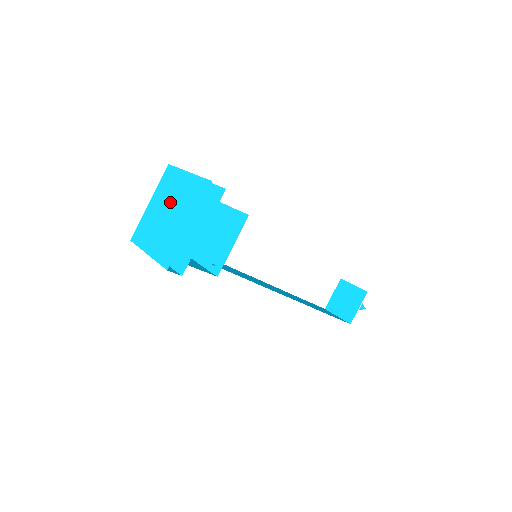
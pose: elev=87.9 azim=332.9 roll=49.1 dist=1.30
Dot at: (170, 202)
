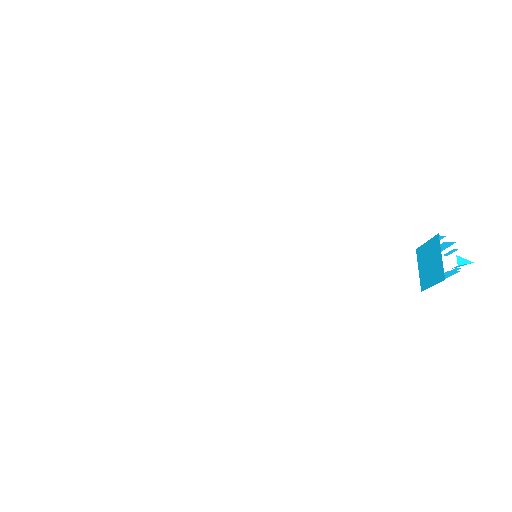
Dot at: occluded
